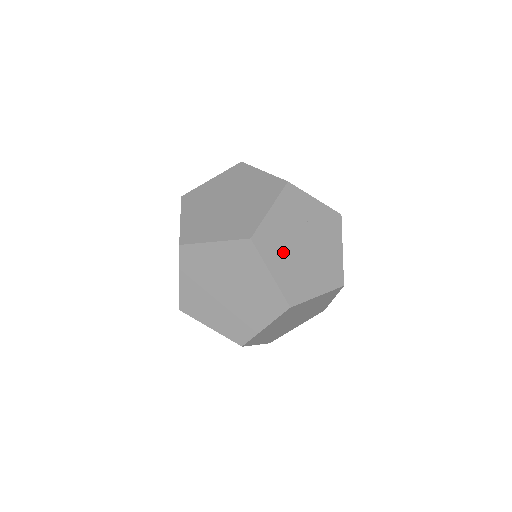
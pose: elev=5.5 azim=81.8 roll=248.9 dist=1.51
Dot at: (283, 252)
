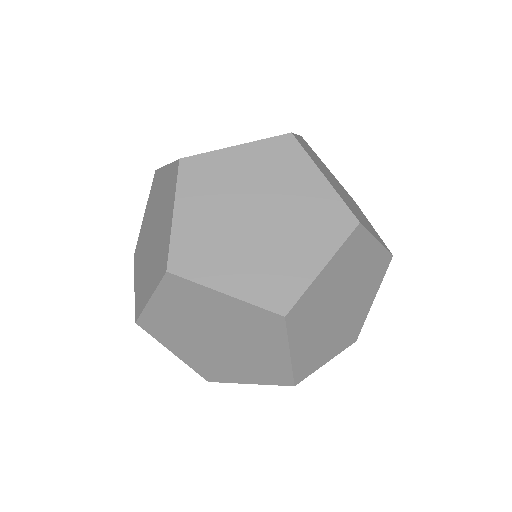
Dot at: occluded
